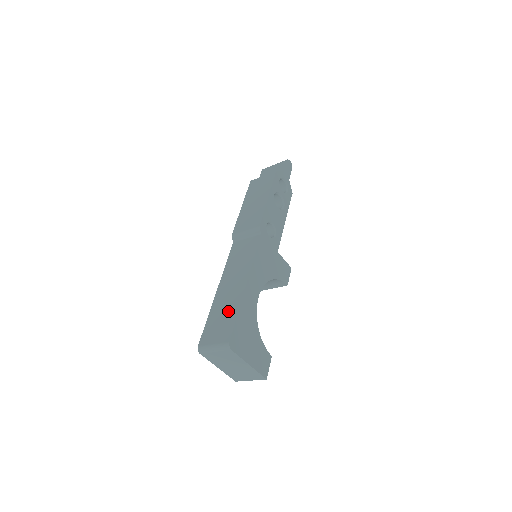
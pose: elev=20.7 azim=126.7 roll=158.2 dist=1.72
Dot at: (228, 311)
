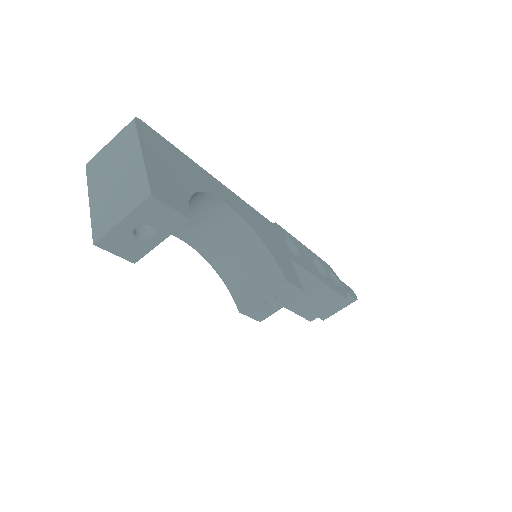
Dot at: occluded
